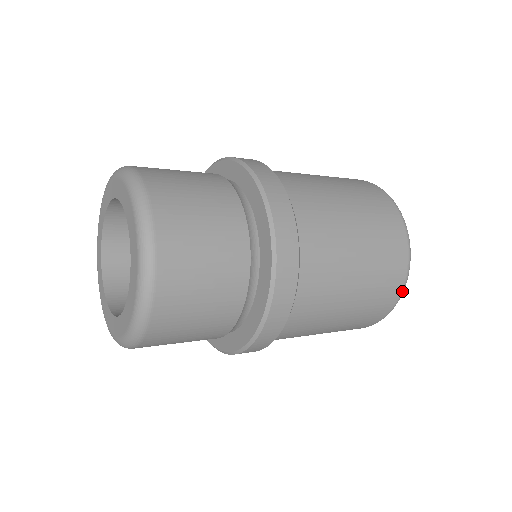
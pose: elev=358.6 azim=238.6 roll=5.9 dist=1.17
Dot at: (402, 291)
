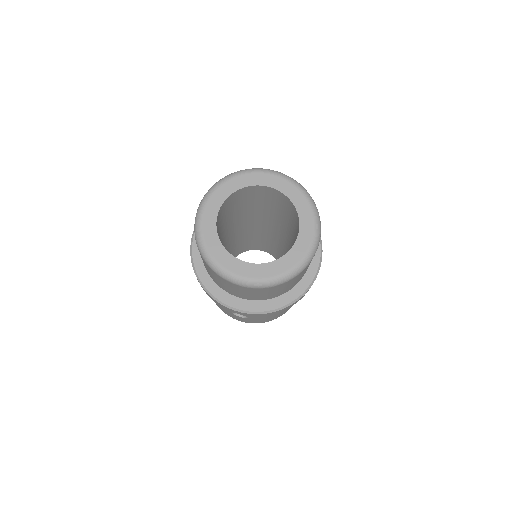
Dot at: occluded
